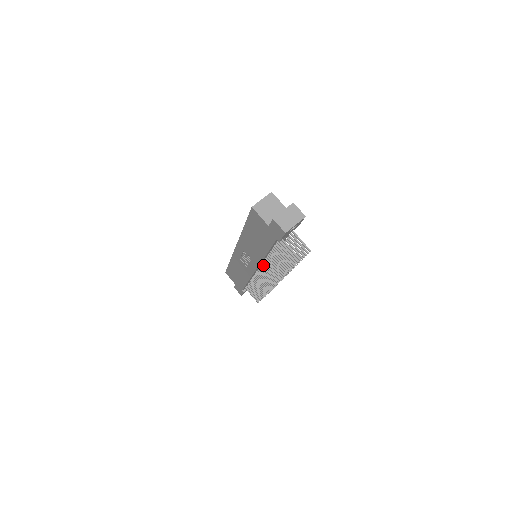
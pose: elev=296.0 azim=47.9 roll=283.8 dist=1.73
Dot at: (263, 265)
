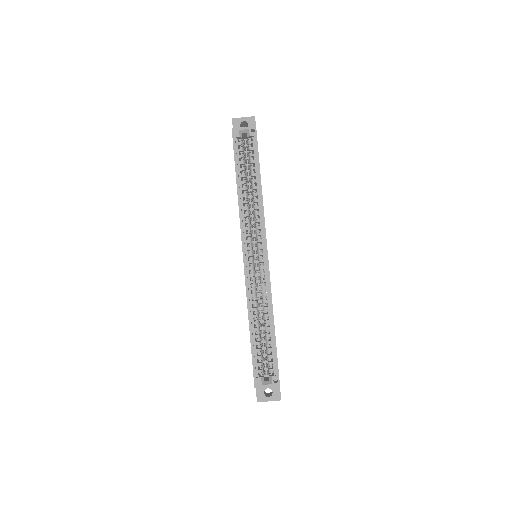
Dot at: occluded
